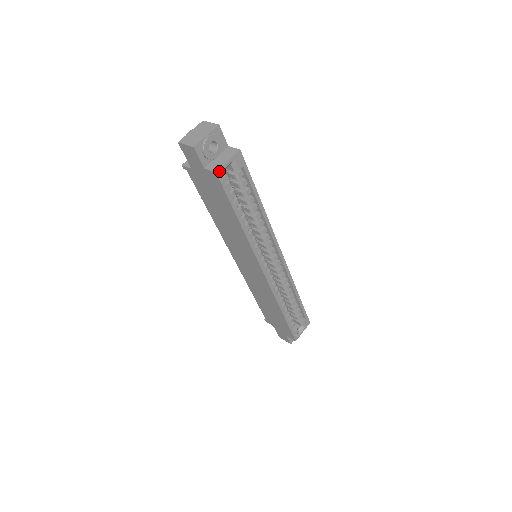
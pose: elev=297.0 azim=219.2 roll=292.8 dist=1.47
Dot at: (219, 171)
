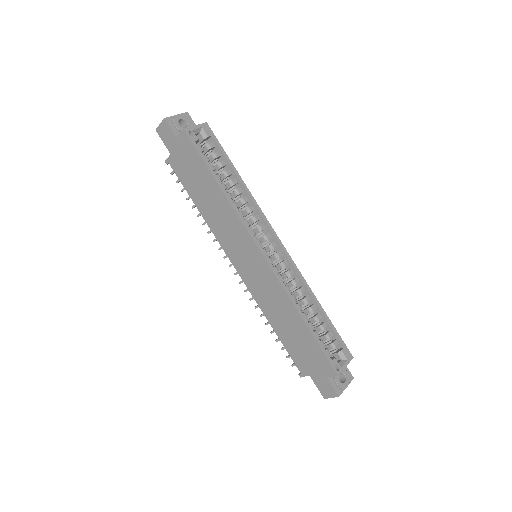
Dot at: (187, 129)
